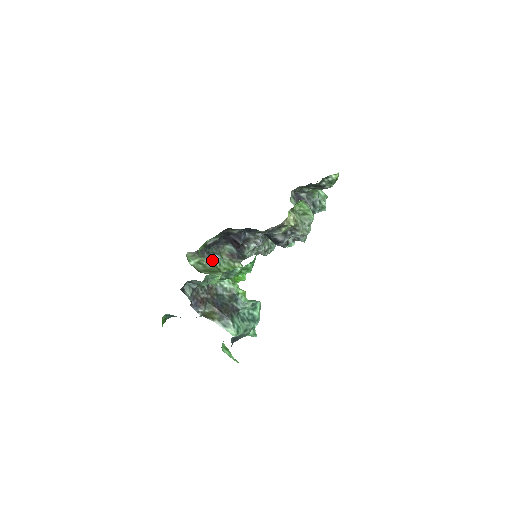
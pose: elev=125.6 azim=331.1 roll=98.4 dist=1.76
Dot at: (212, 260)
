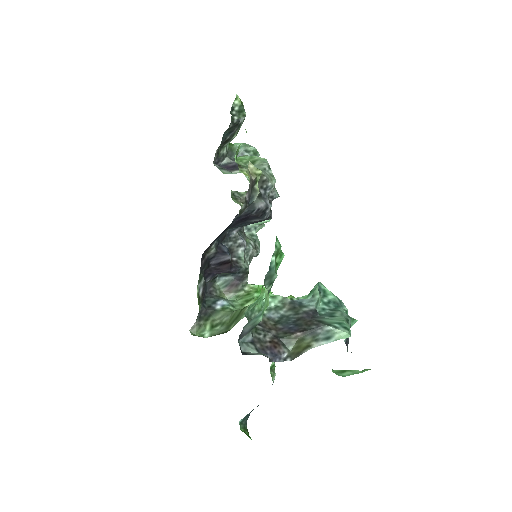
Dot at: (221, 310)
